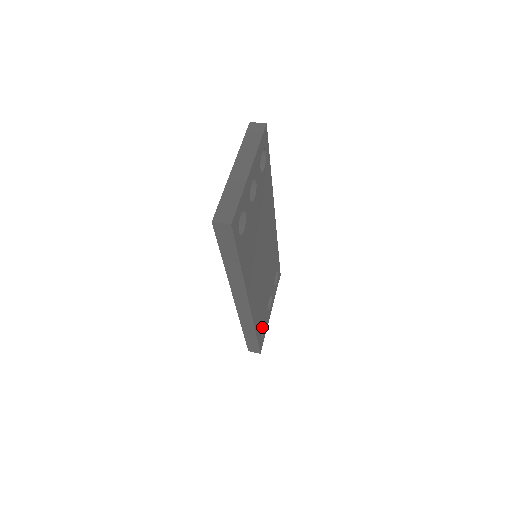
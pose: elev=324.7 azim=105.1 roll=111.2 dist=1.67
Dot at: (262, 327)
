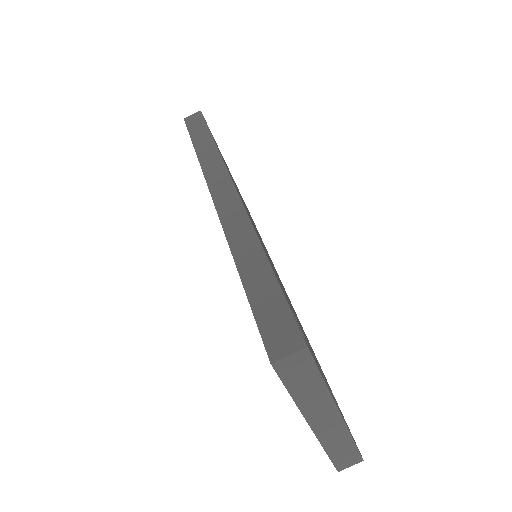
Dot at: occluded
